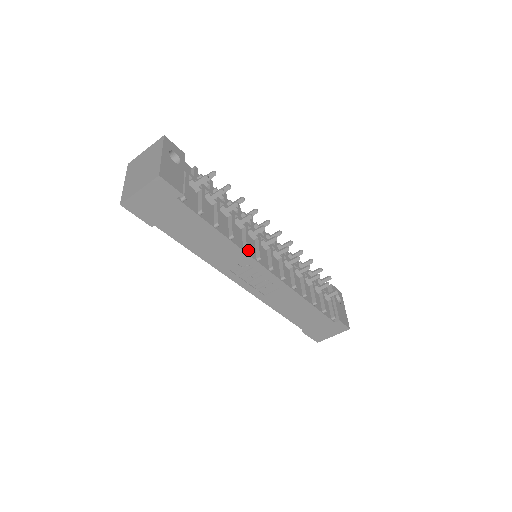
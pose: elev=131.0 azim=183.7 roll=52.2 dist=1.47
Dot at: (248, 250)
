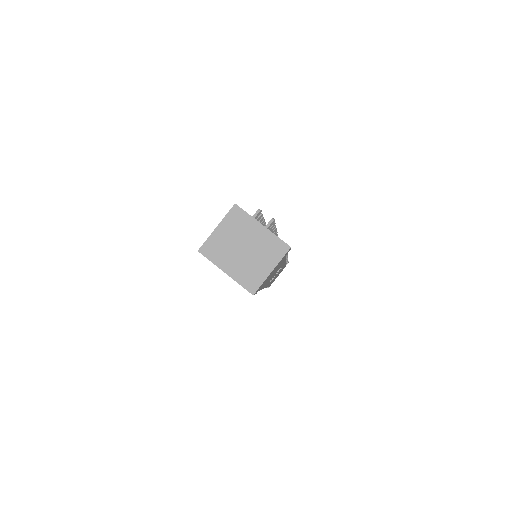
Dot at: occluded
